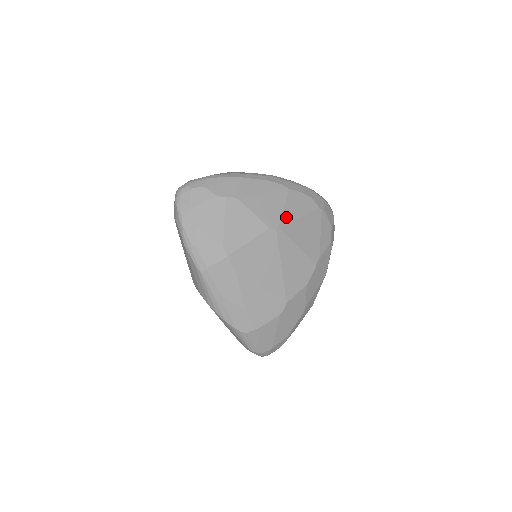
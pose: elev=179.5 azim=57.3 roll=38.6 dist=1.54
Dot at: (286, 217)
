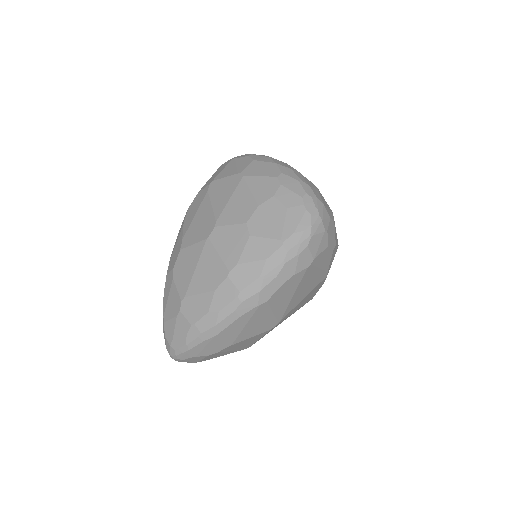
Dot at: (280, 312)
